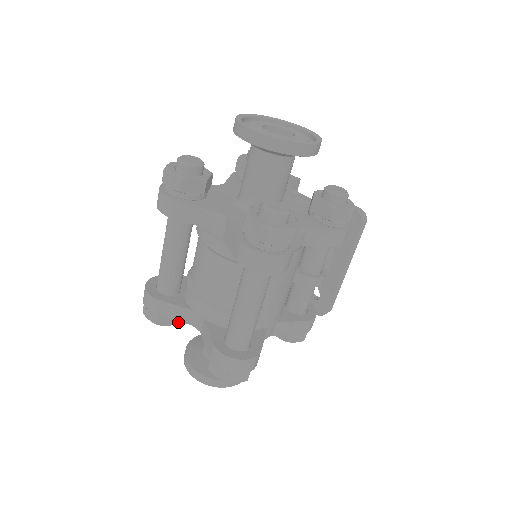
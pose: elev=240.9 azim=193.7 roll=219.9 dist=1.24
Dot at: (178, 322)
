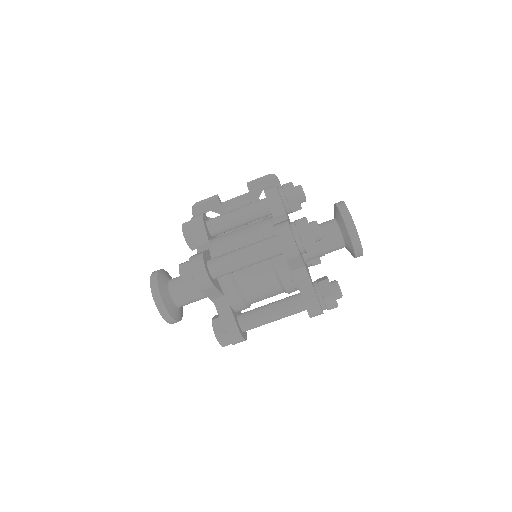
Dot at: occluded
